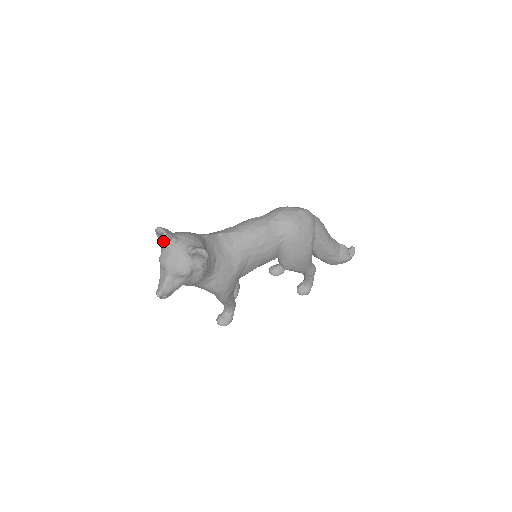
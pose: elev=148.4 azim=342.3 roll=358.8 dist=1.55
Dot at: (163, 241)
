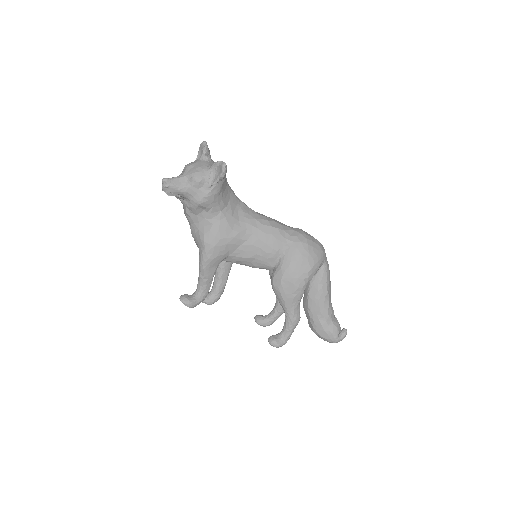
Dot at: occluded
